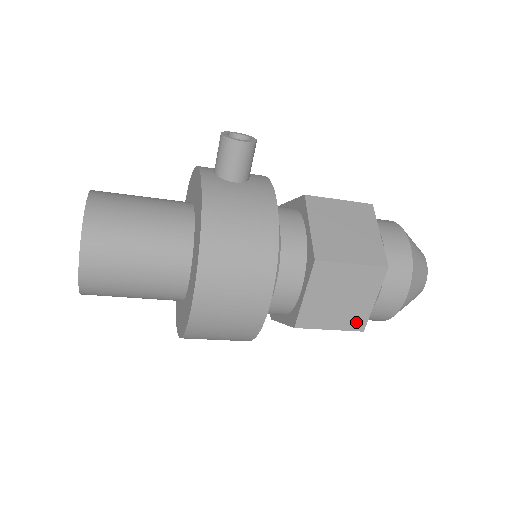
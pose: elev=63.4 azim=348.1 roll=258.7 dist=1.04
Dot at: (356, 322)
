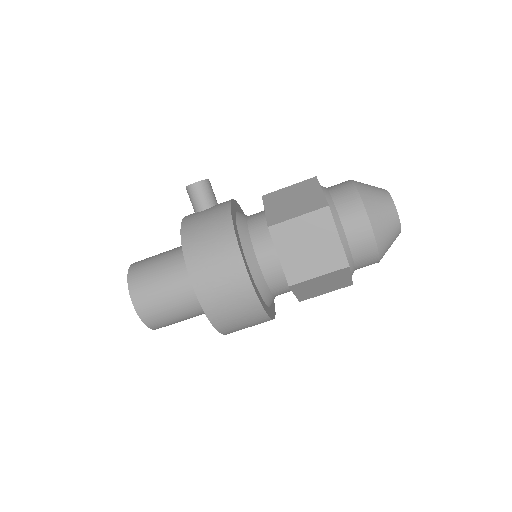
Dot at: (336, 261)
